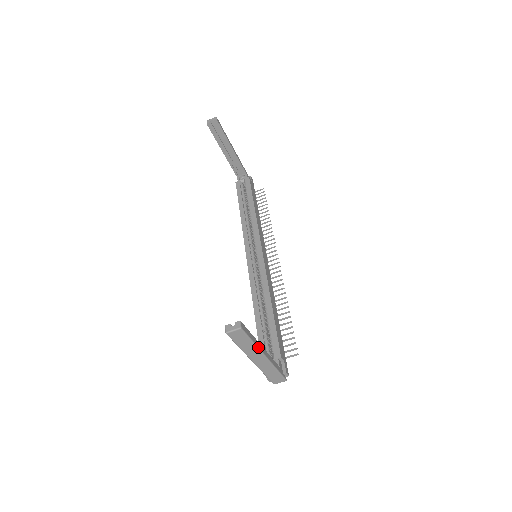
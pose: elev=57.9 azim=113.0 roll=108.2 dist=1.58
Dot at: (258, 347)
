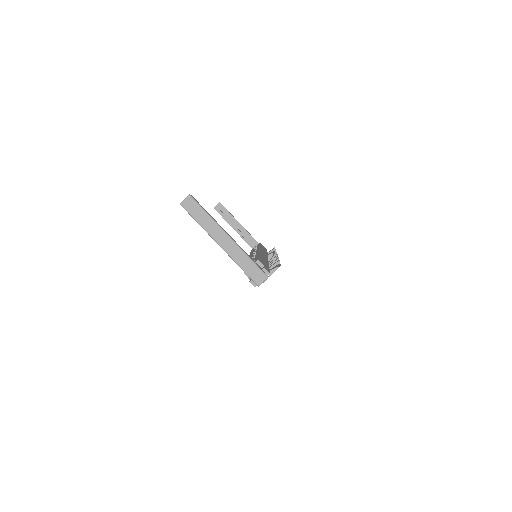
Dot at: (216, 222)
